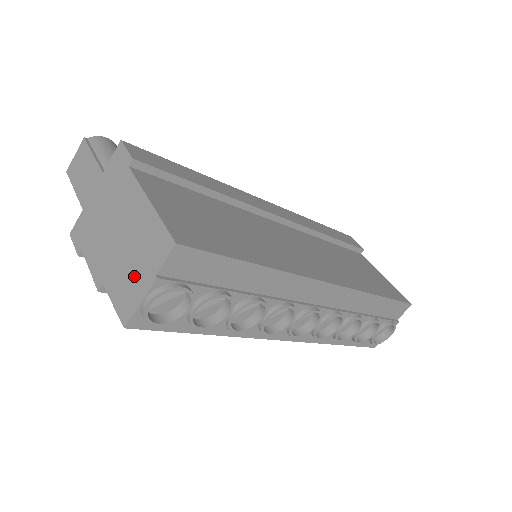
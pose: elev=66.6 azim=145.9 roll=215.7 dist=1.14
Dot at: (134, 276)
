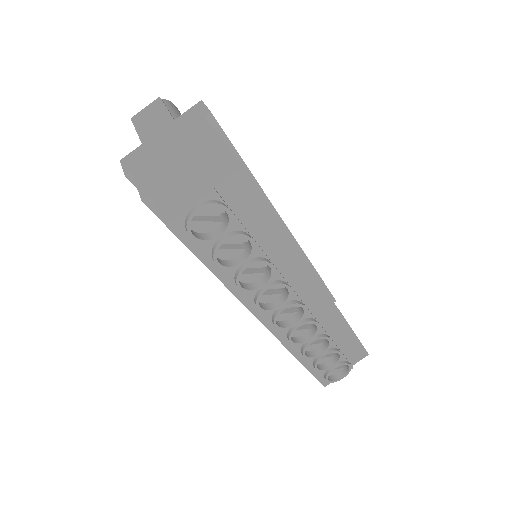
Dot at: (189, 188)
